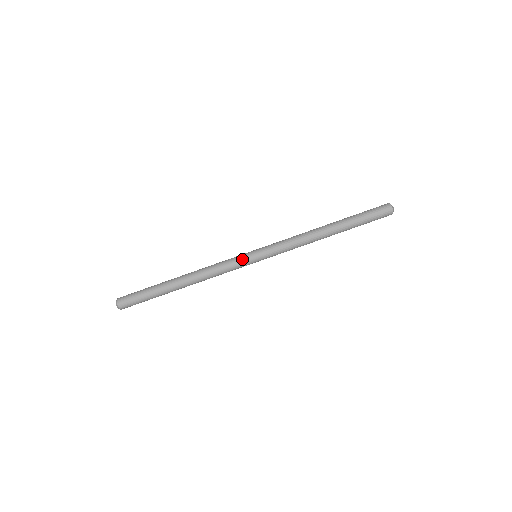
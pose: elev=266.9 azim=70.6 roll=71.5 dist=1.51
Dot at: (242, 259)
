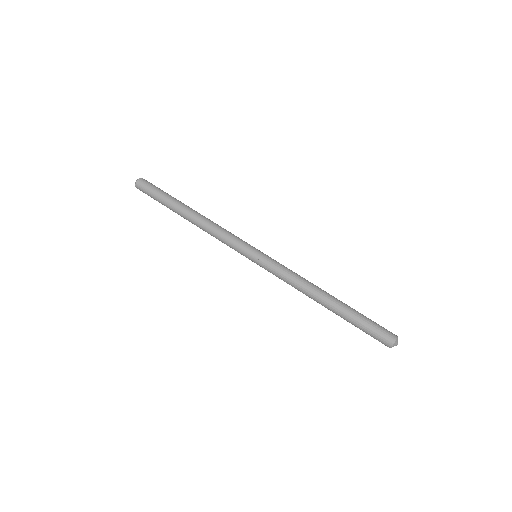
Dot at: (244, 245)
